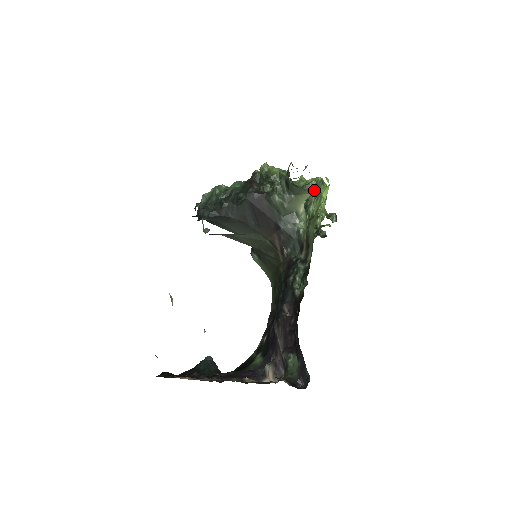
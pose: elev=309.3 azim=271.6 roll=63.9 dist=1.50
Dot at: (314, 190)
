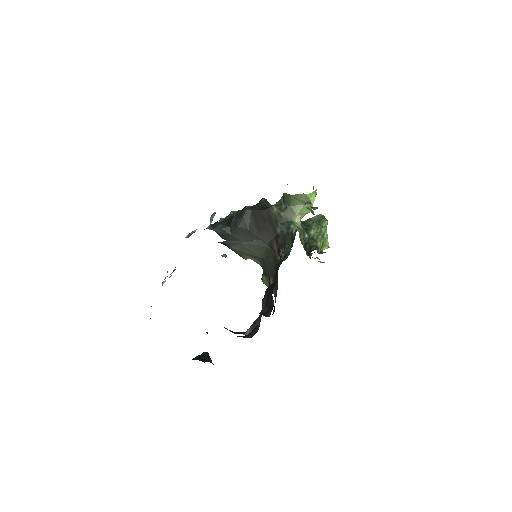
Dot at: (303, 197)
